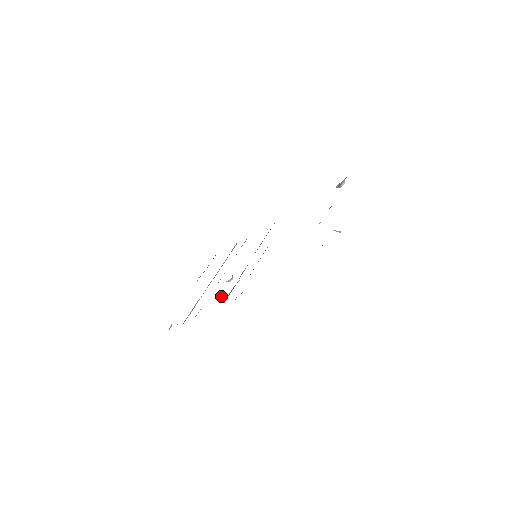
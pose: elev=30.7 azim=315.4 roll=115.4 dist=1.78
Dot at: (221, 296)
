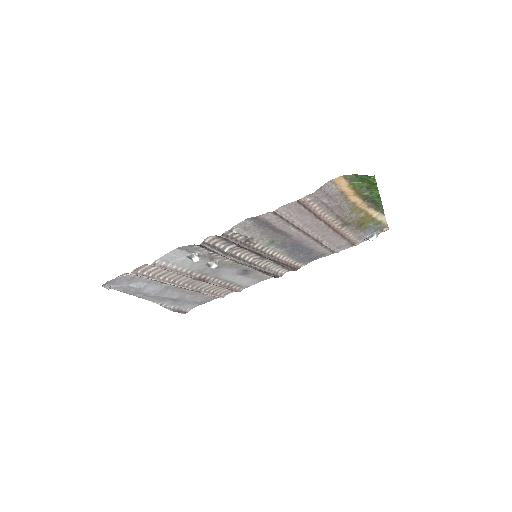
Dot at: (198, 258)
